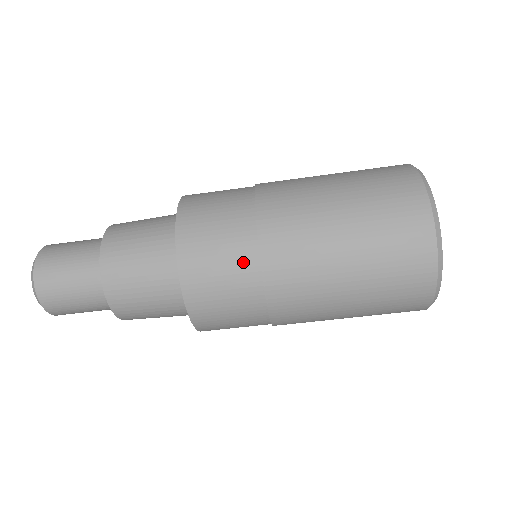
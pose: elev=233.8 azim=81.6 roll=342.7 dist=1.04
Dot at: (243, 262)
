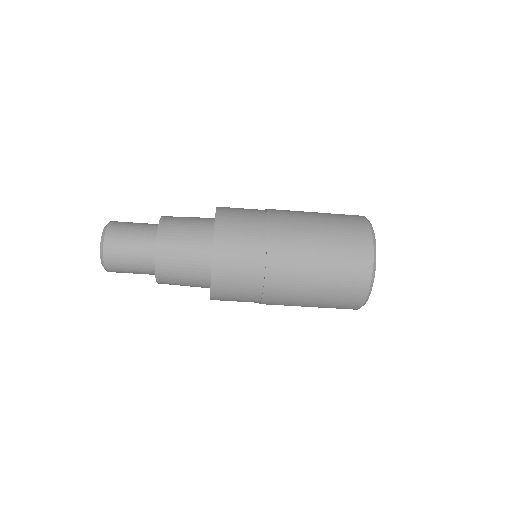
Dot at: (256, 225)
